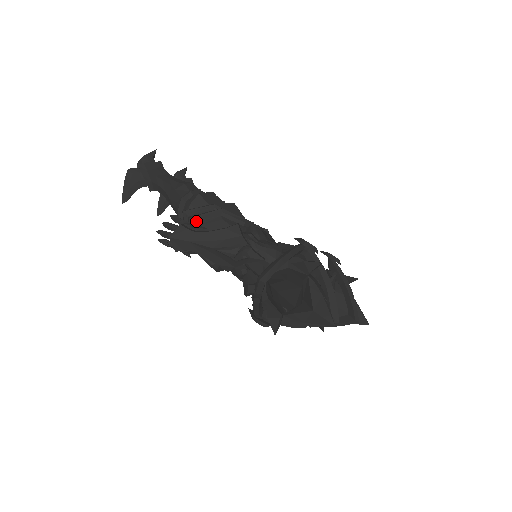
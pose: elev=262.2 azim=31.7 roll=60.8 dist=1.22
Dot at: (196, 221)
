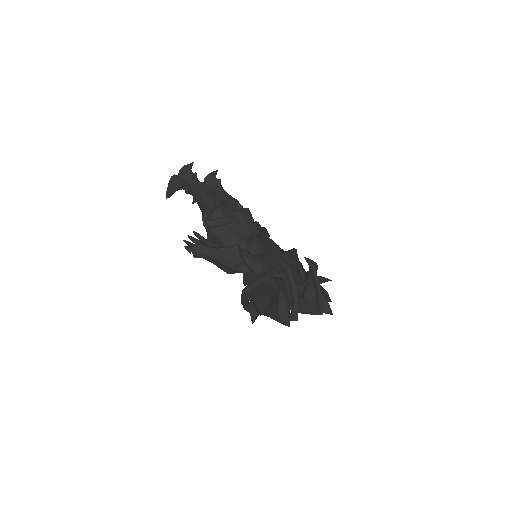
Dot at: (213, 231)
